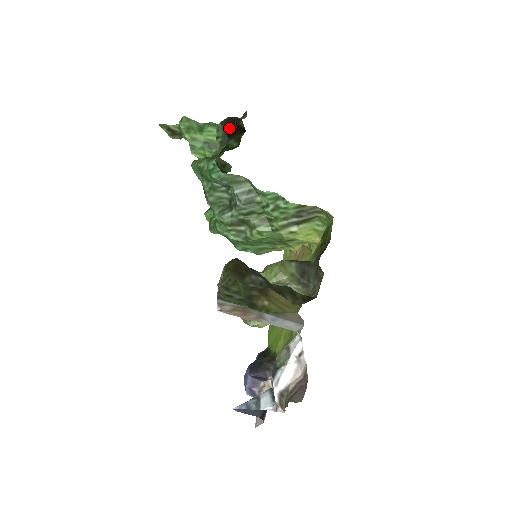
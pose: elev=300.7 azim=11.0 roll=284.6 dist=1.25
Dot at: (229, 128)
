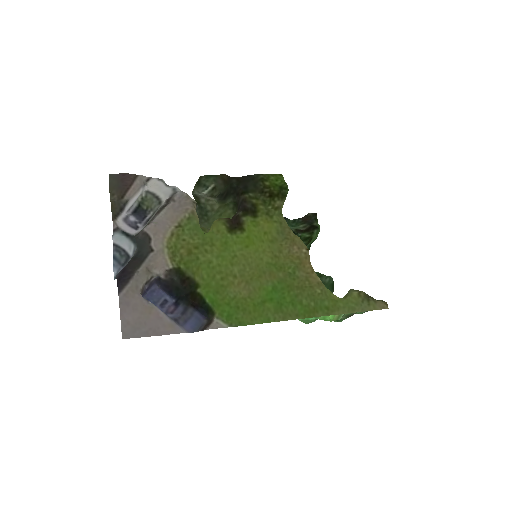
Dot at: (304, 228)
